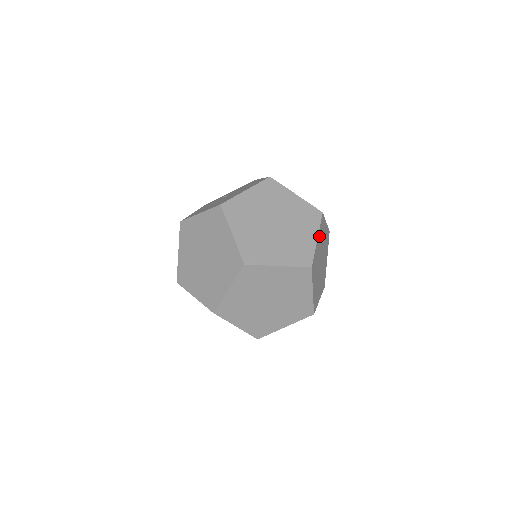
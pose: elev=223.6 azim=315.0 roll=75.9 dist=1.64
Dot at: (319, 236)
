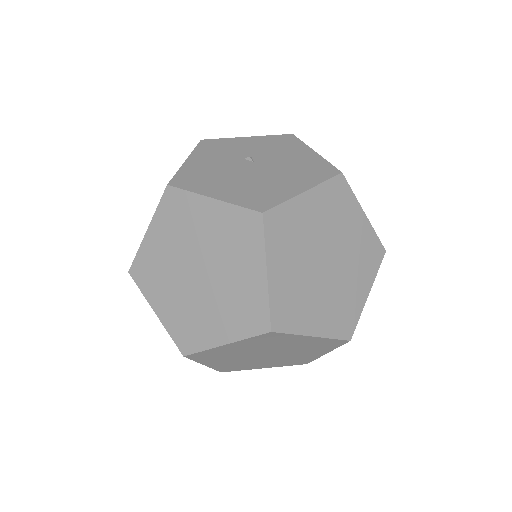
Dot at: occluded
